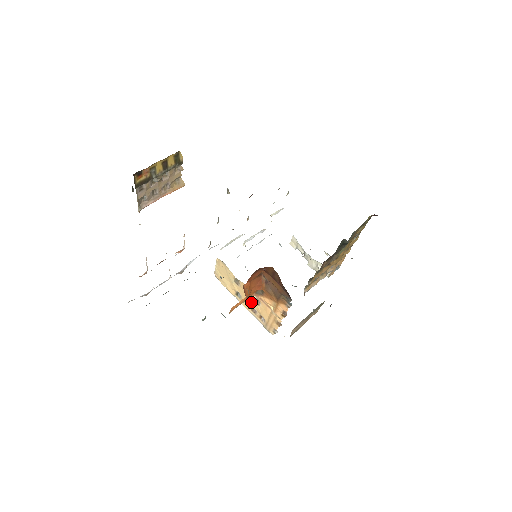
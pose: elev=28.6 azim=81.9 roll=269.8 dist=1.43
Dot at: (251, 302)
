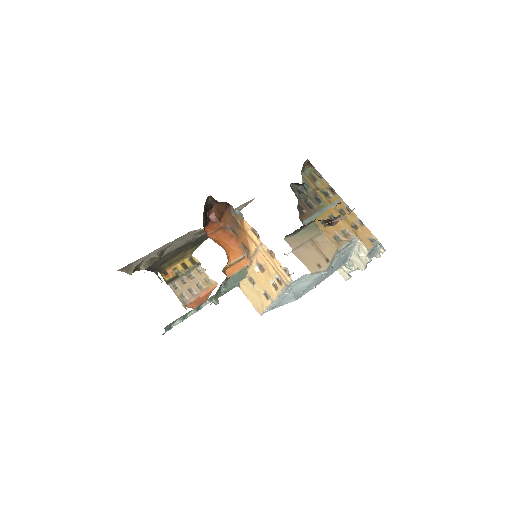
Dot at: (265, 279)
